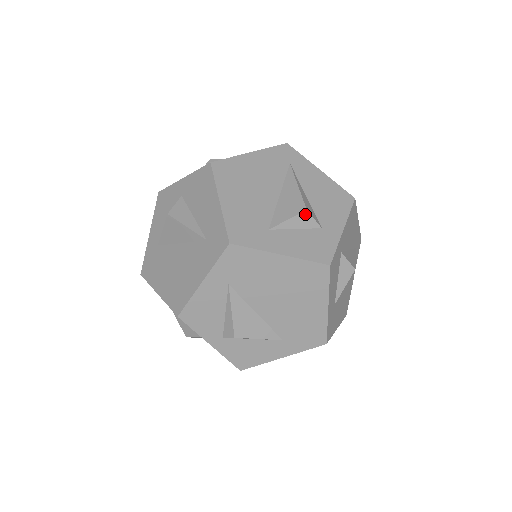
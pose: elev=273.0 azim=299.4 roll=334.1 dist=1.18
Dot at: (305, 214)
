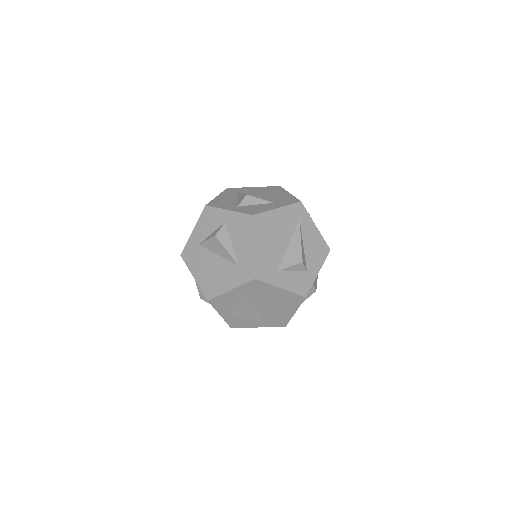
Dot at: (301, 264)
